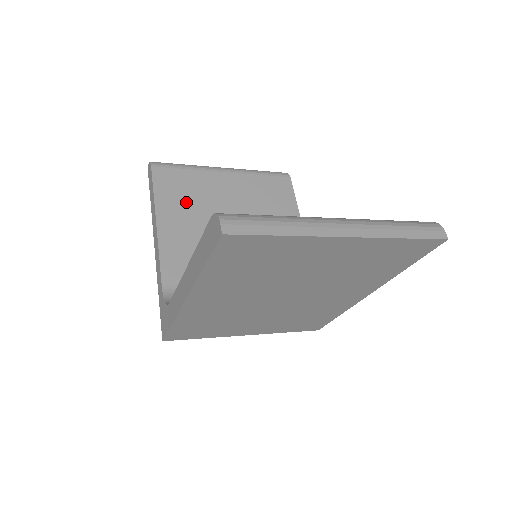
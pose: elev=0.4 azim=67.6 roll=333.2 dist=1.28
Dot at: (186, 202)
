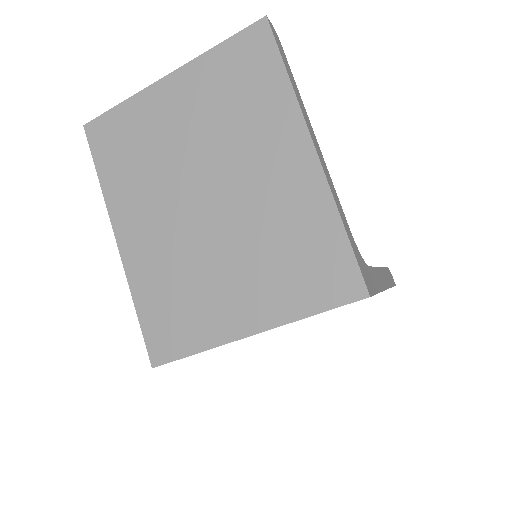
Dot at: occluded
